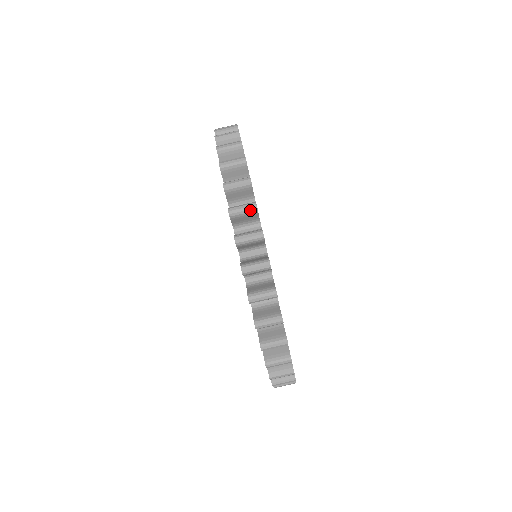
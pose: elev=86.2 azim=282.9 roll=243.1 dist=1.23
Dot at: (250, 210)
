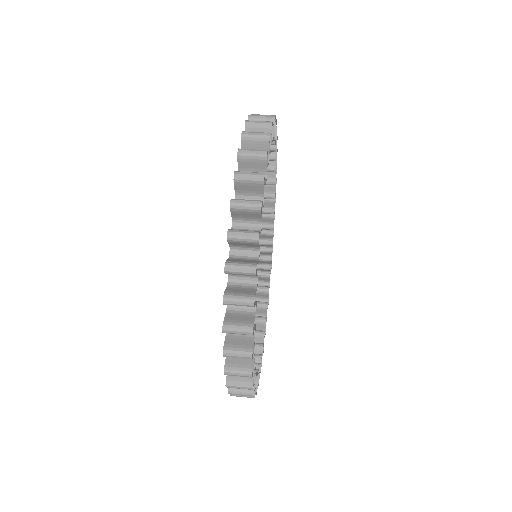
Dot at: occluded
